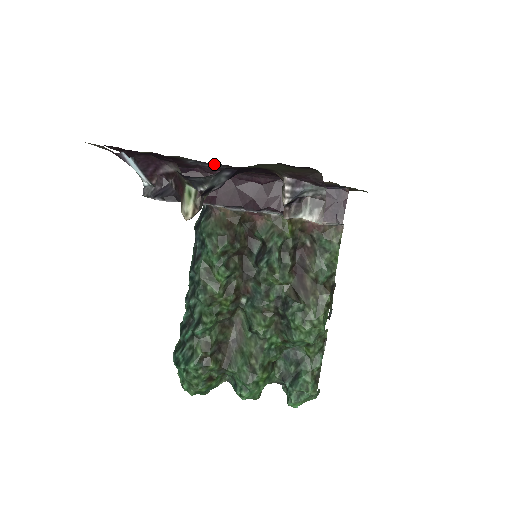
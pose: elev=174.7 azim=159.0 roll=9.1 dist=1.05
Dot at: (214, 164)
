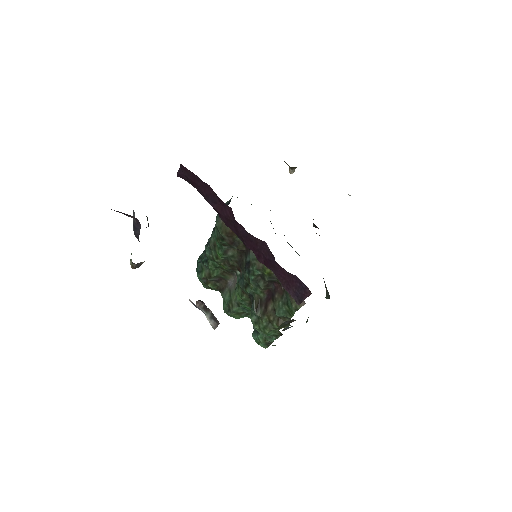
Dot at: occluded
